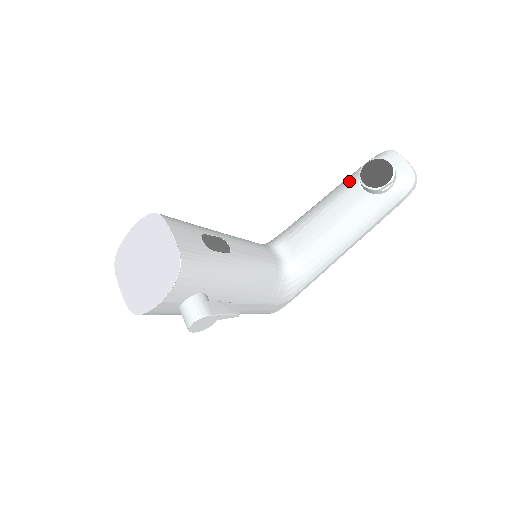
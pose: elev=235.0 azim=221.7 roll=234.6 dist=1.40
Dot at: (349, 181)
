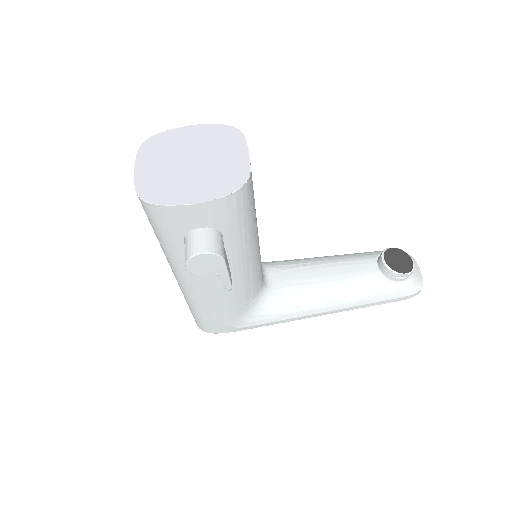
Dot at: (365, 254)
